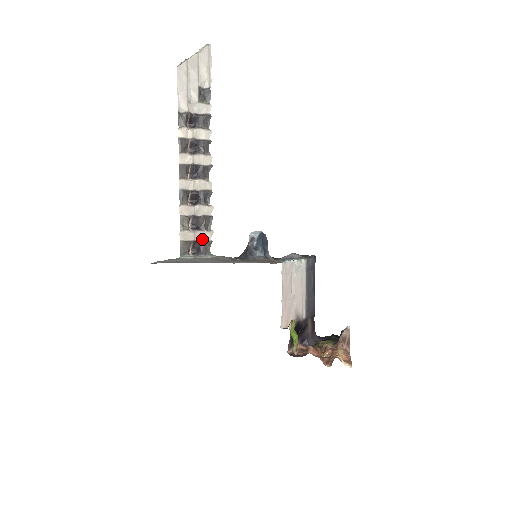
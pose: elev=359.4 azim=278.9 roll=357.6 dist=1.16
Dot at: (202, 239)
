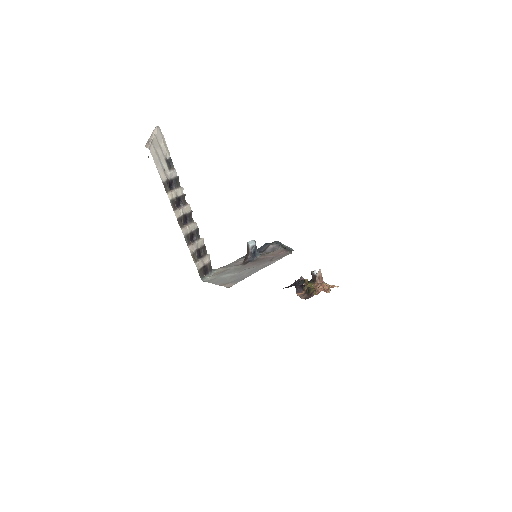
Dot at: (206, 263)
